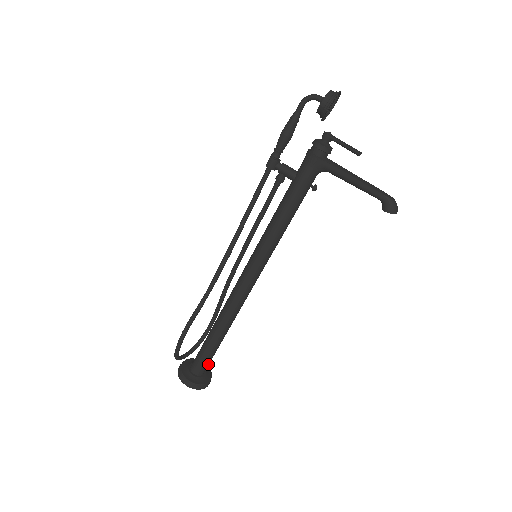
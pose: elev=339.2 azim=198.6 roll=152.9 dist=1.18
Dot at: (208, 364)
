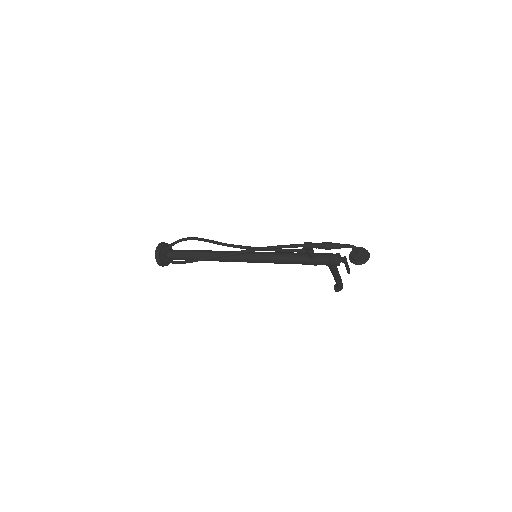
Dot at: occluded
